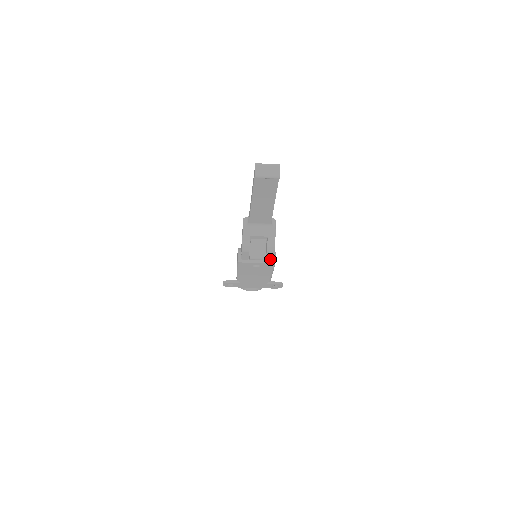
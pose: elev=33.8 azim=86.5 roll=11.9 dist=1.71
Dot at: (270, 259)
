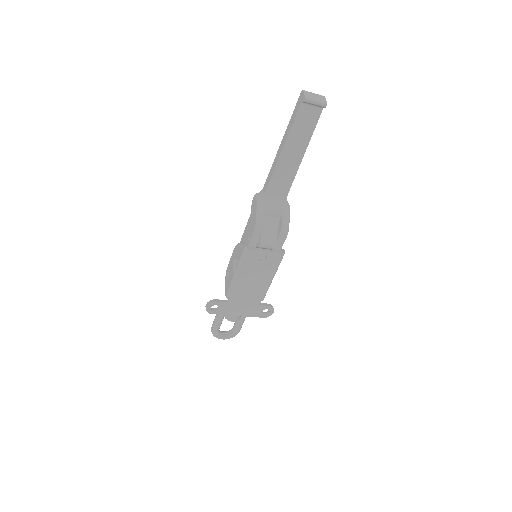
Dot at: (278, 250)
